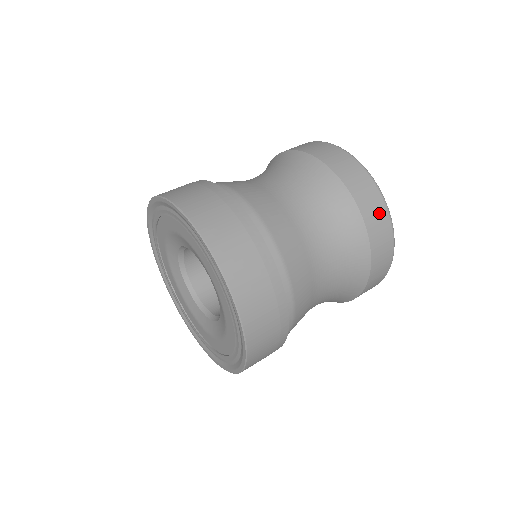
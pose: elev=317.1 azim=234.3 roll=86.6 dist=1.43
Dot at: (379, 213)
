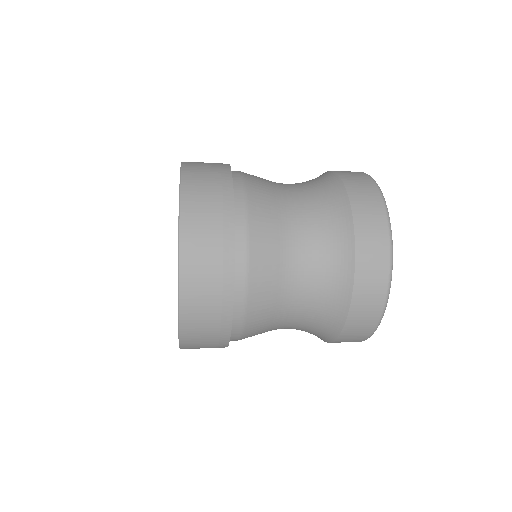
Dot at: (363, 181)
